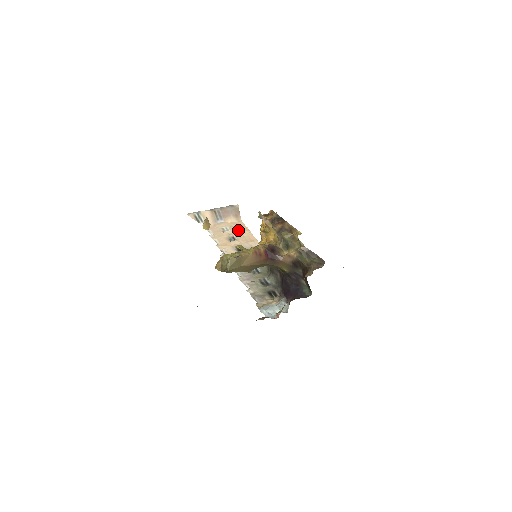
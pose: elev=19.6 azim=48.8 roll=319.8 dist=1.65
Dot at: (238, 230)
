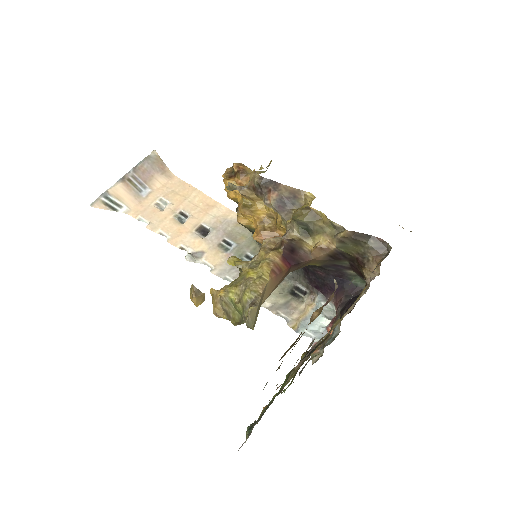
Dot at: (180, 196)
